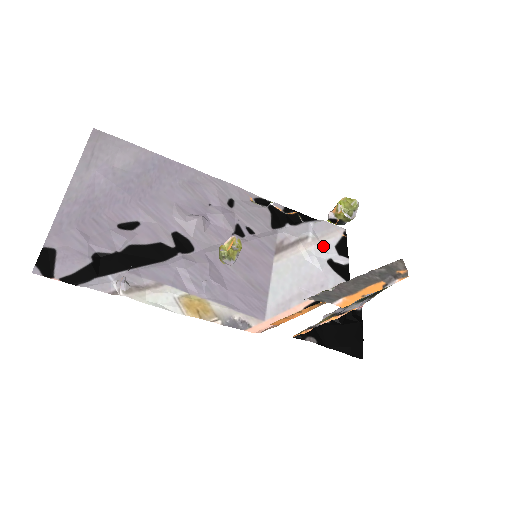
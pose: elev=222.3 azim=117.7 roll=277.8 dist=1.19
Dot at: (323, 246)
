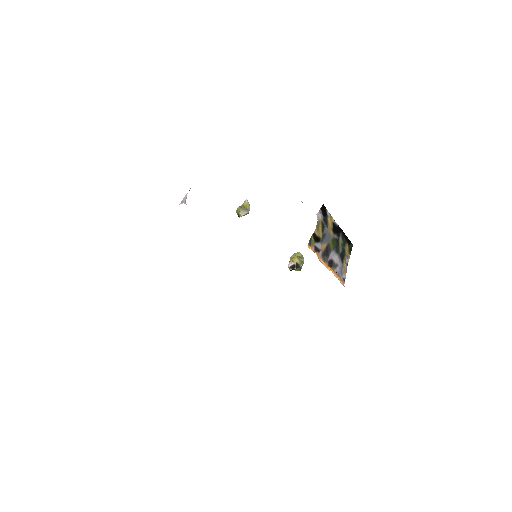
Dot at: occluded
